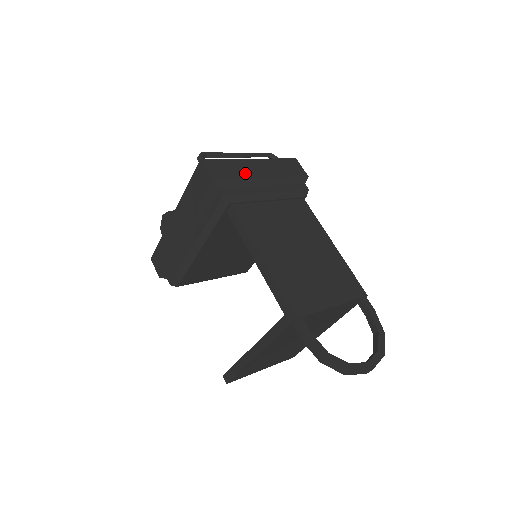
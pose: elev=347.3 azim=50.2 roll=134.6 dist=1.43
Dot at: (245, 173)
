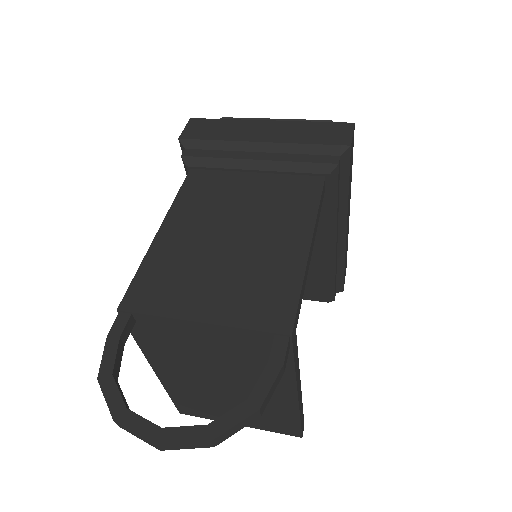
Dot at: (235, 134)
